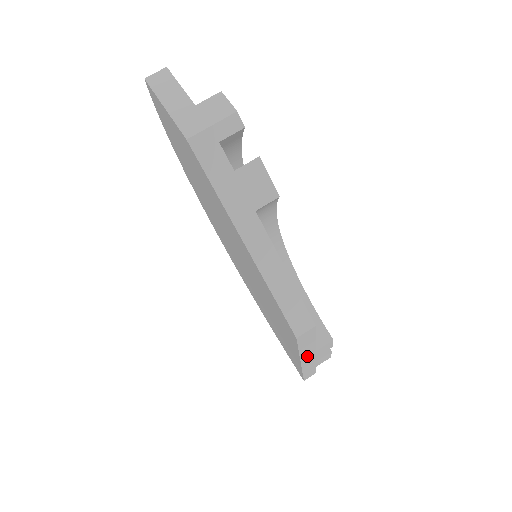
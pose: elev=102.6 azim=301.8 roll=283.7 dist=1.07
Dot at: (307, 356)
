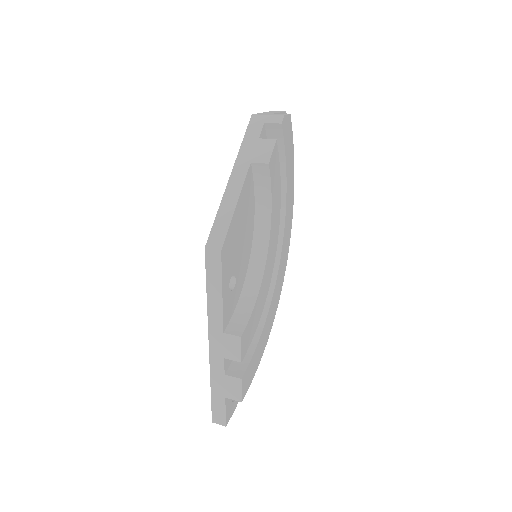
Dot at: (215, 330)
